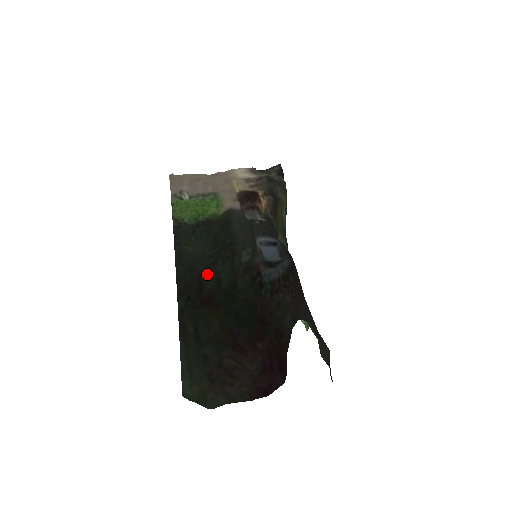
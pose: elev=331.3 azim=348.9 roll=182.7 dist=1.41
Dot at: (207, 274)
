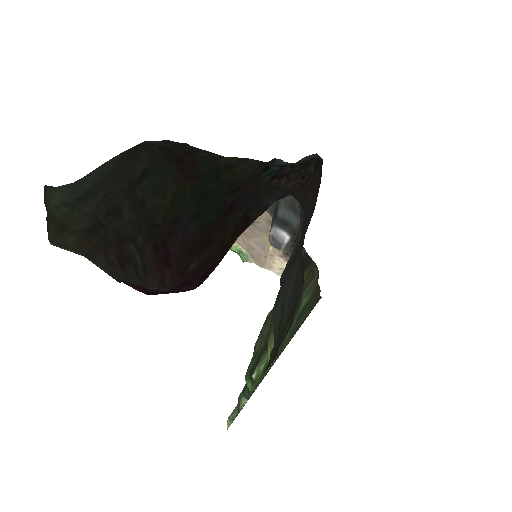
Dot at: (209, 153)
